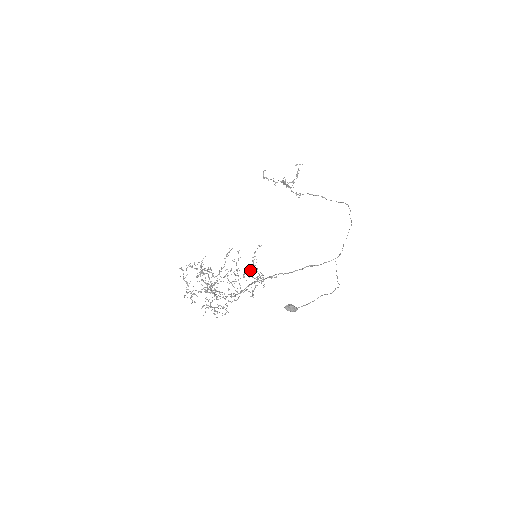
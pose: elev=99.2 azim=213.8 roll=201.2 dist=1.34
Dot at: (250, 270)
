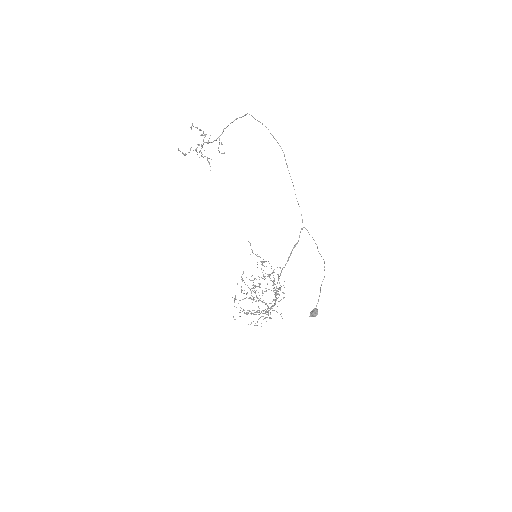
Dot at: occluded
